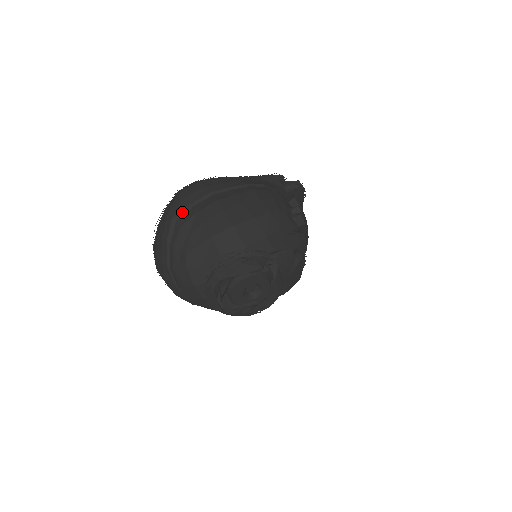
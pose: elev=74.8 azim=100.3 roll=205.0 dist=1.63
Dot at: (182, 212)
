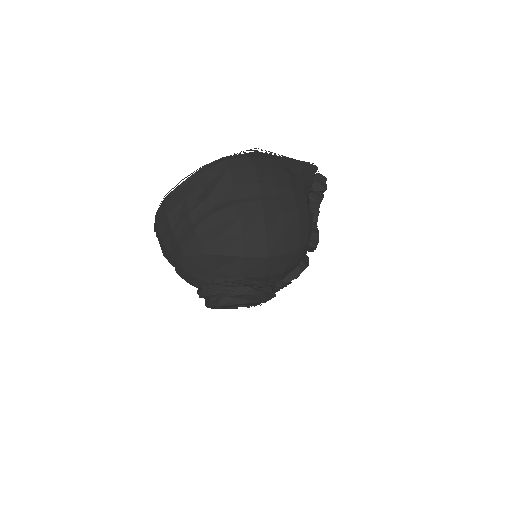
Dot at: (224, 205)
